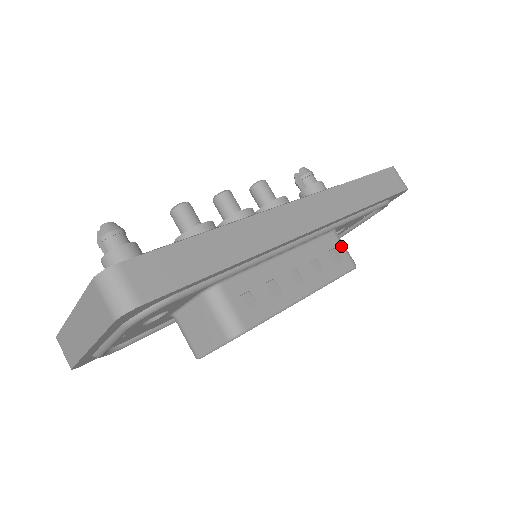
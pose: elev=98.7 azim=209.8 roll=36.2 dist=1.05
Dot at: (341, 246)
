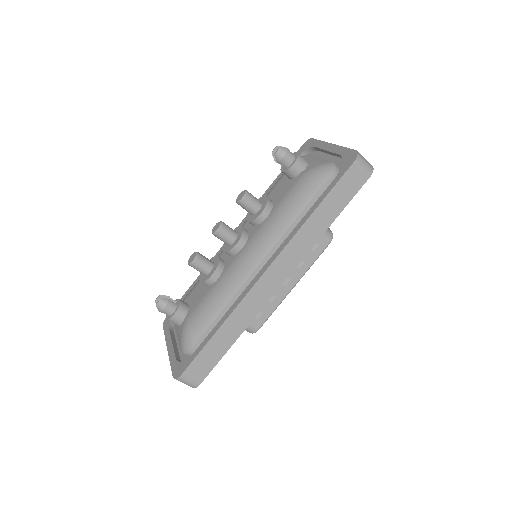
Dot at: occluded
